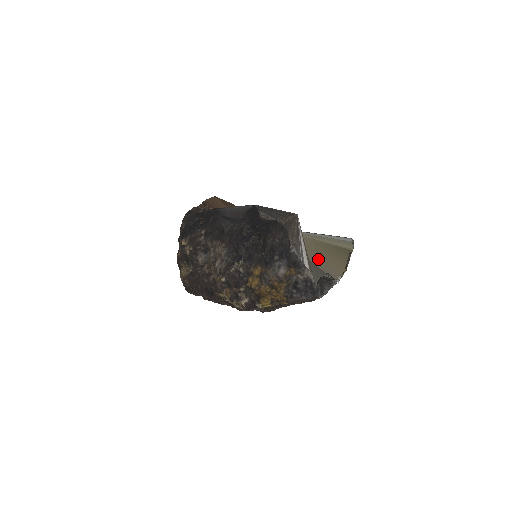
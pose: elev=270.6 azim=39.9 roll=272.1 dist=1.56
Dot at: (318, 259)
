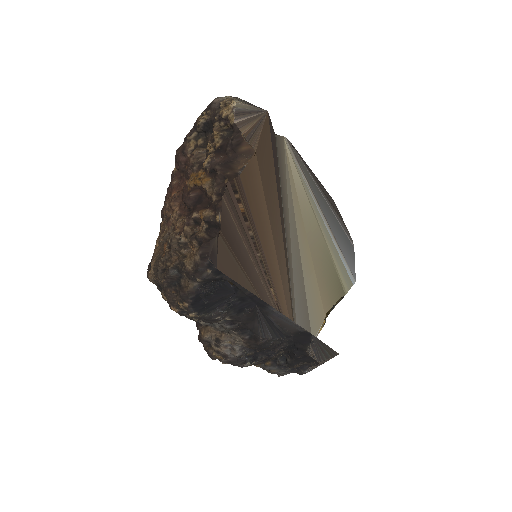
Dot at: (313, 287)
